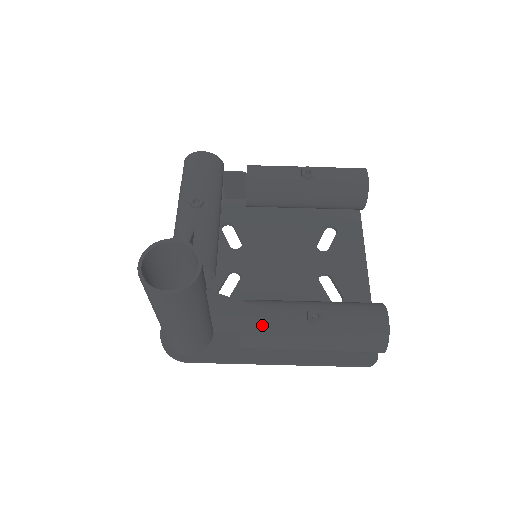
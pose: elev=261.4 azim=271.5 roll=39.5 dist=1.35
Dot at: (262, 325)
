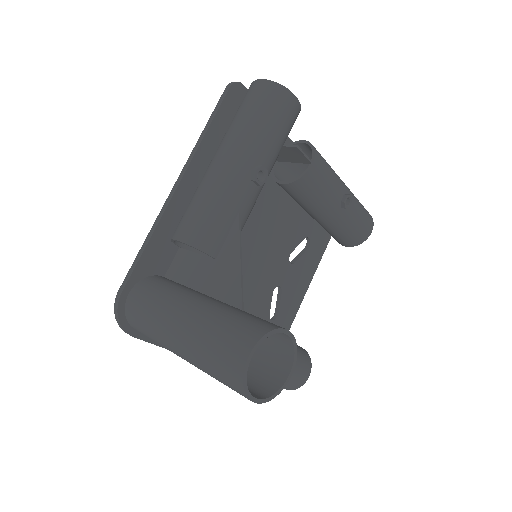
Dot at: occluded
